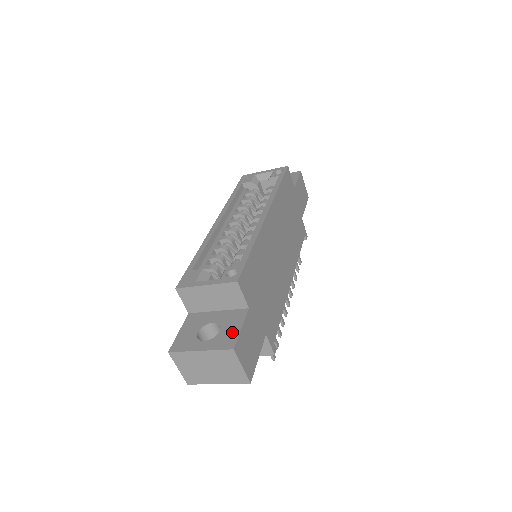
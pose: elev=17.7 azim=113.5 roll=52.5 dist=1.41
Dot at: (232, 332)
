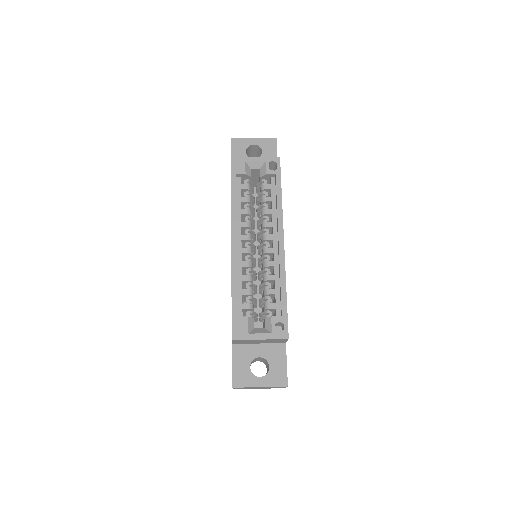
Dot at: (281, 369)
